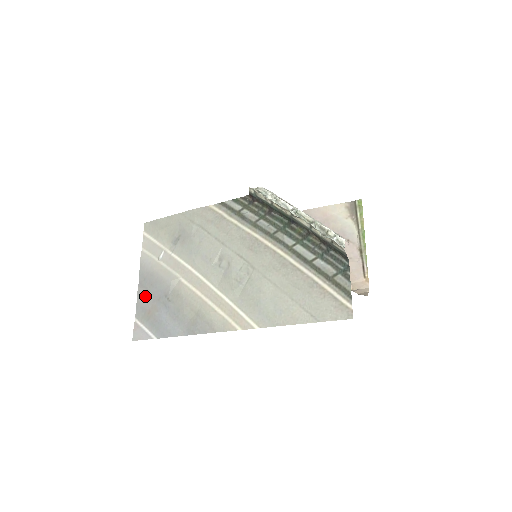
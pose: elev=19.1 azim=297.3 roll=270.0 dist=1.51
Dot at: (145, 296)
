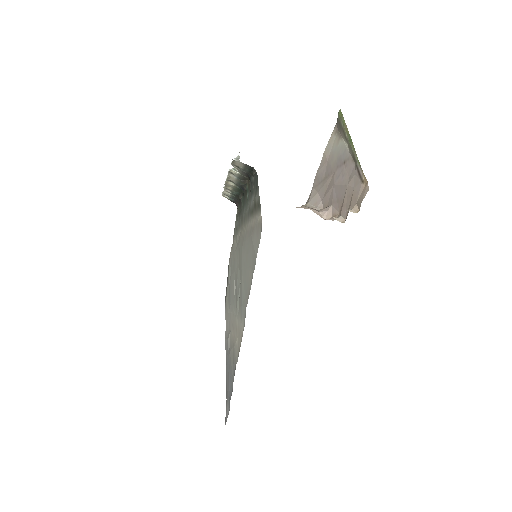
Dot at: (227, 373)
